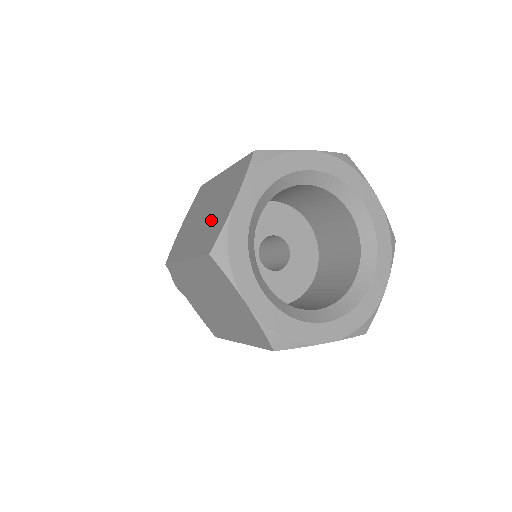
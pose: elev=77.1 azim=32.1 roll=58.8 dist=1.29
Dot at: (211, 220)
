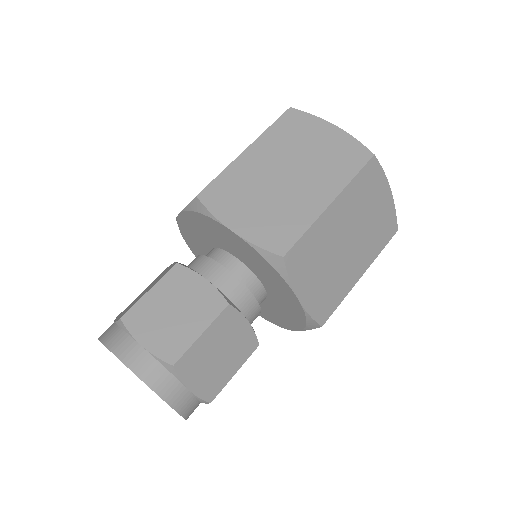
Dot at: occluded
